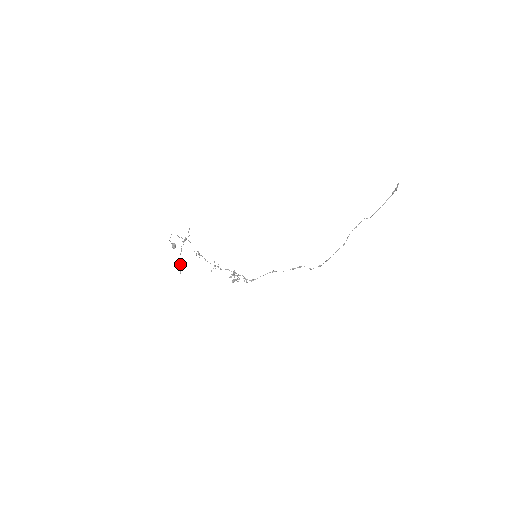
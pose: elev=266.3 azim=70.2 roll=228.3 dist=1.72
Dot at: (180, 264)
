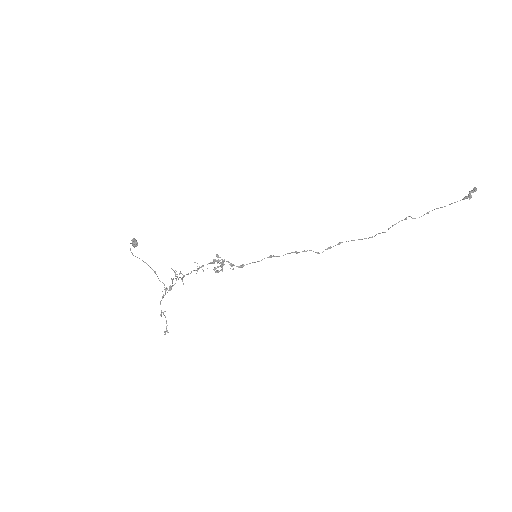
Dot at: (161, 313)
